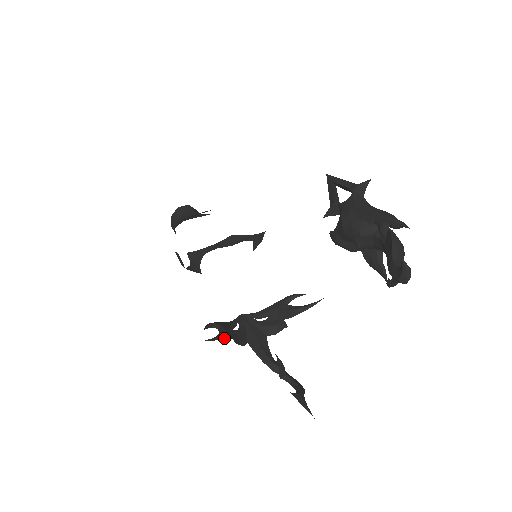
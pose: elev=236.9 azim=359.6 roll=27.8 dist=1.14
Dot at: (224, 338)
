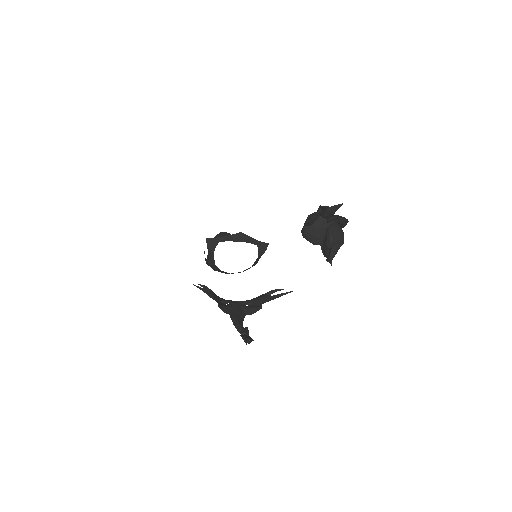
Dot at: (209, 293)
